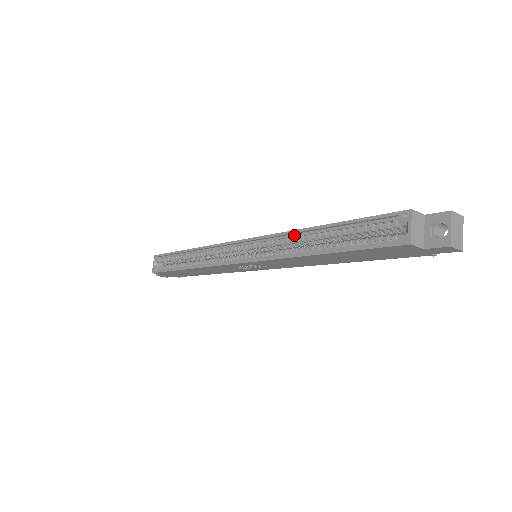
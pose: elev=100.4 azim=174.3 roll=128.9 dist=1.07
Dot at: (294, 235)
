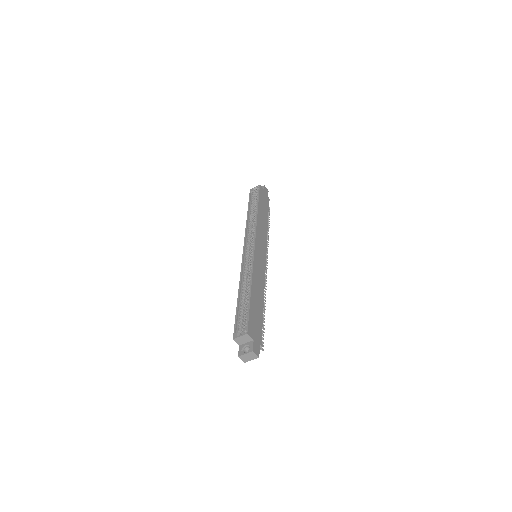
Dot at: (251, 277)
